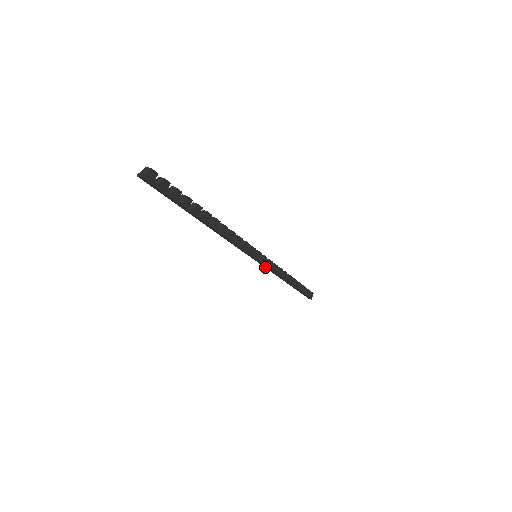
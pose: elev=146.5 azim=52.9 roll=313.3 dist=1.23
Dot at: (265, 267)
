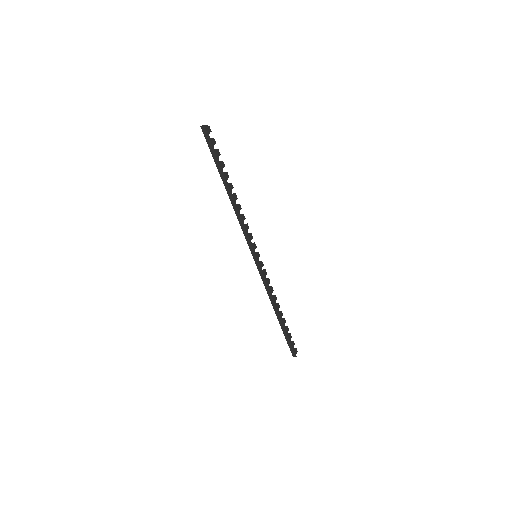
Dot at: (261, 276)
